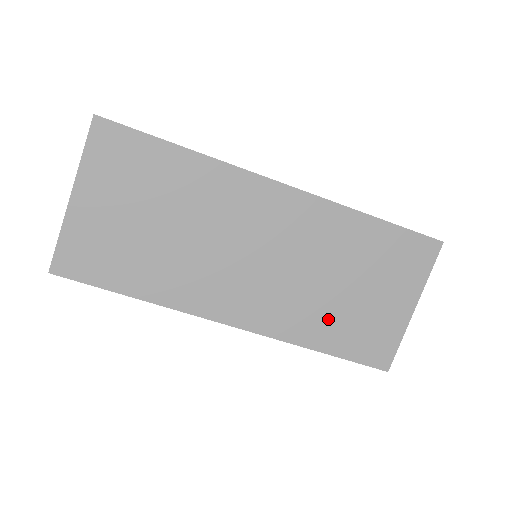
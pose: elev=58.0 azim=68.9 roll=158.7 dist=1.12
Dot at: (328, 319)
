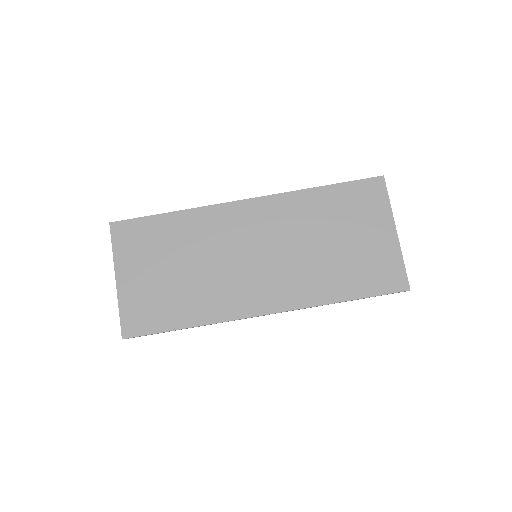
Dot at: (335, 273)
